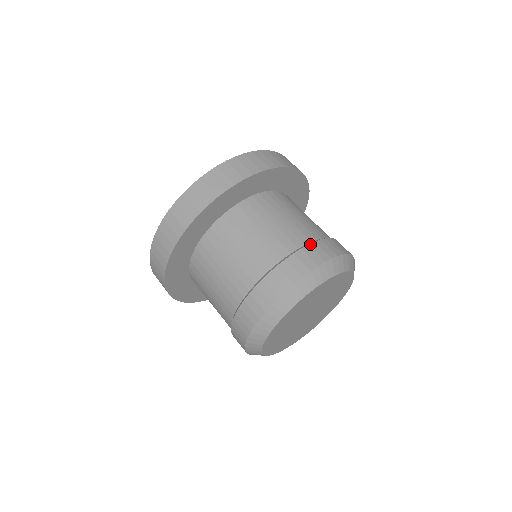
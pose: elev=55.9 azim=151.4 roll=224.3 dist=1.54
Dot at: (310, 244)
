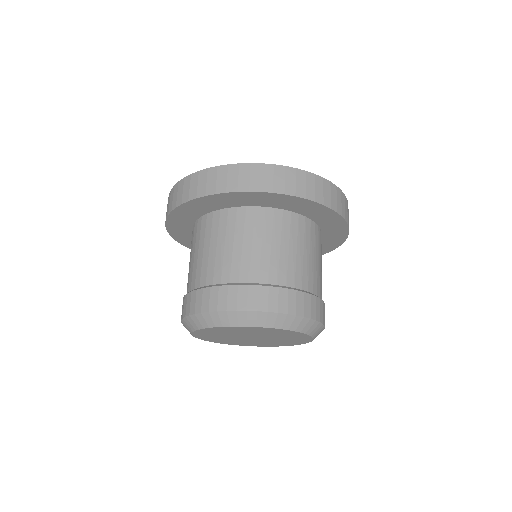
Dot at: (298, 291)
